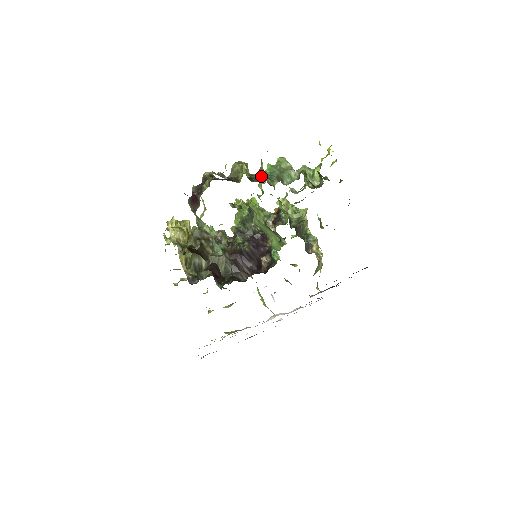
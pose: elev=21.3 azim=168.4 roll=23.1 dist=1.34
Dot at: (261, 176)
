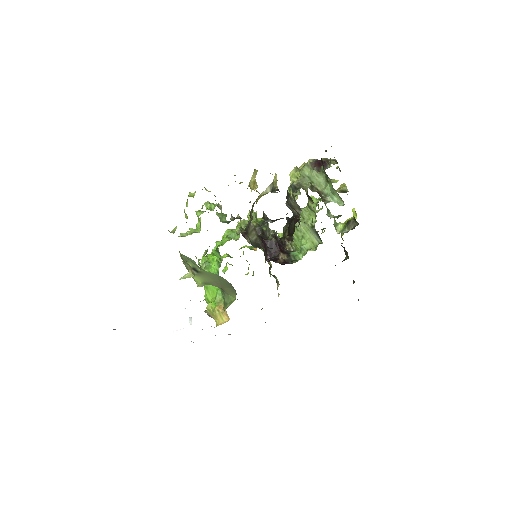
Dot at: (341, 192)
